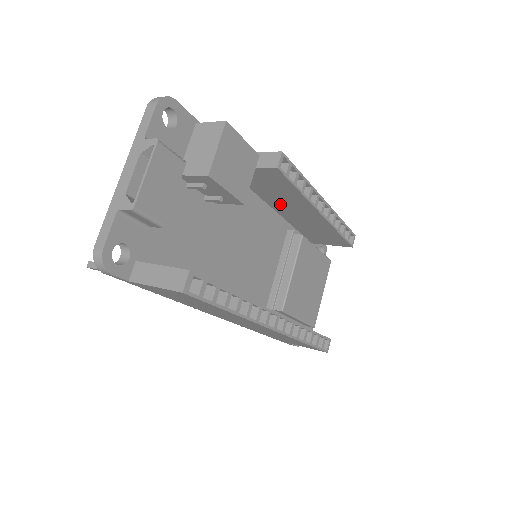
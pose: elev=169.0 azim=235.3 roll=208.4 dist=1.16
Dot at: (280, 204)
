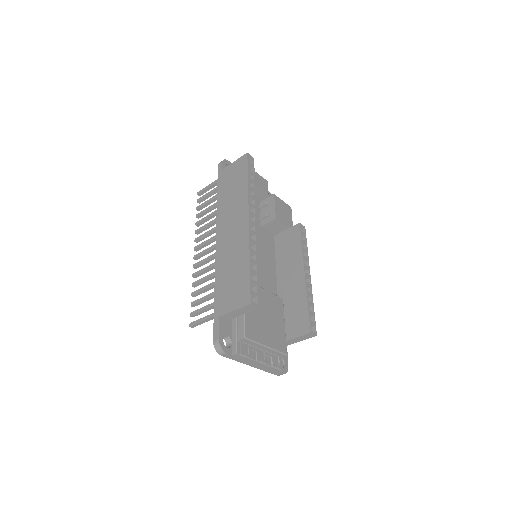
Dot at: (284, 271)
